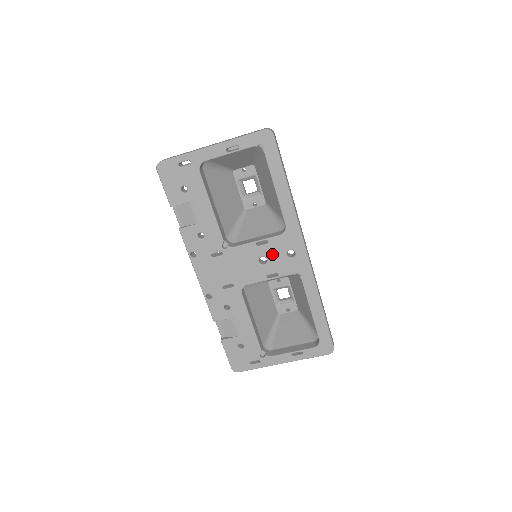
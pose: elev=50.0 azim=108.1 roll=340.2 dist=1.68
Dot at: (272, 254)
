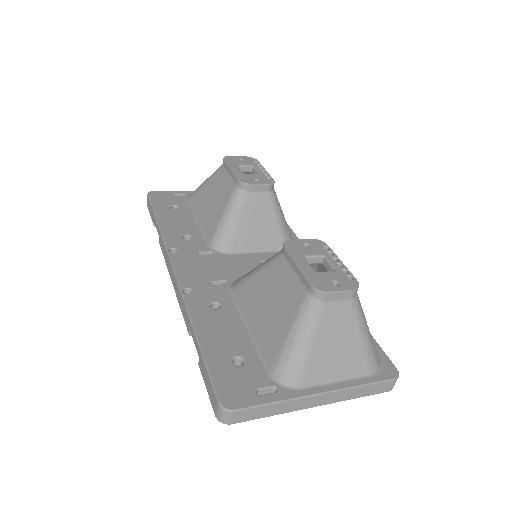
Dot at: occluded
